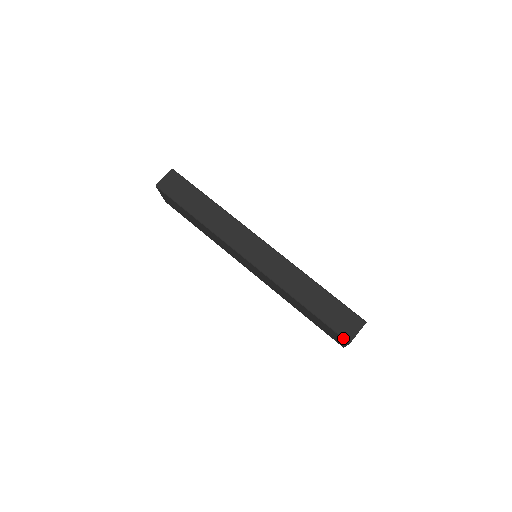
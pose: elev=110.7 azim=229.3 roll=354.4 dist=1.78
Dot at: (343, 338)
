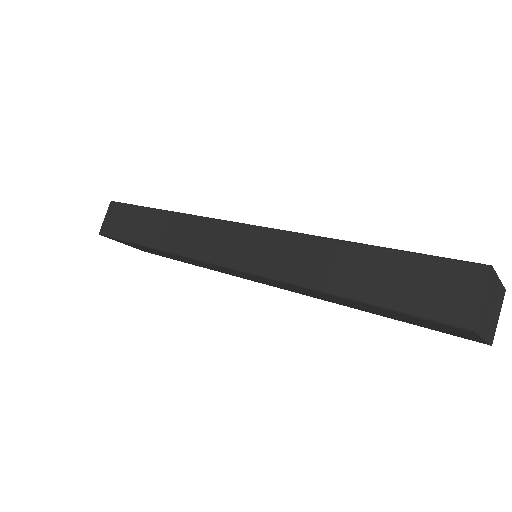
Dot at: (453, 326)
